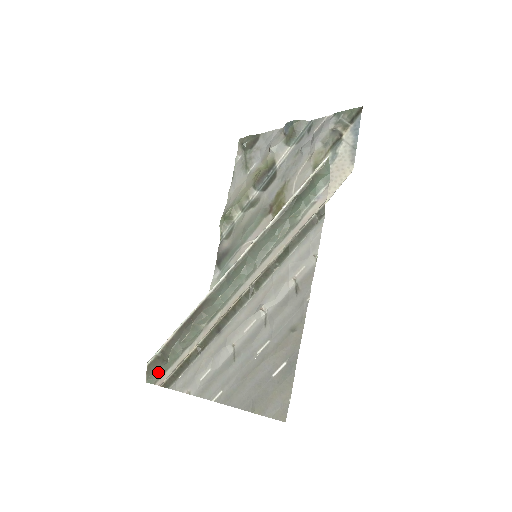
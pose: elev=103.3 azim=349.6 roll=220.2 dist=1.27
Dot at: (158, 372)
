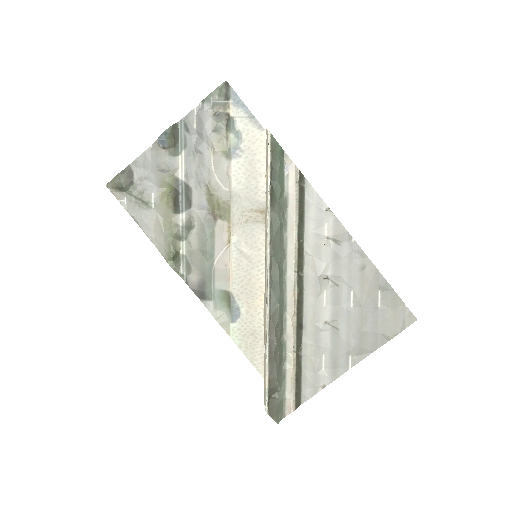
Dot at: (280, 406)
